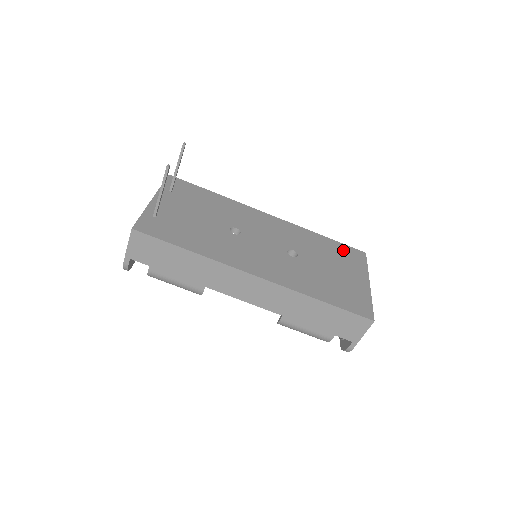
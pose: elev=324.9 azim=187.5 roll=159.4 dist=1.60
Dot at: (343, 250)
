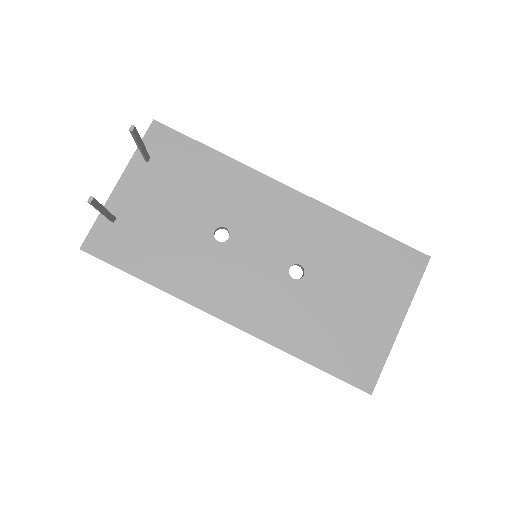
Dot at: (389, 255)
